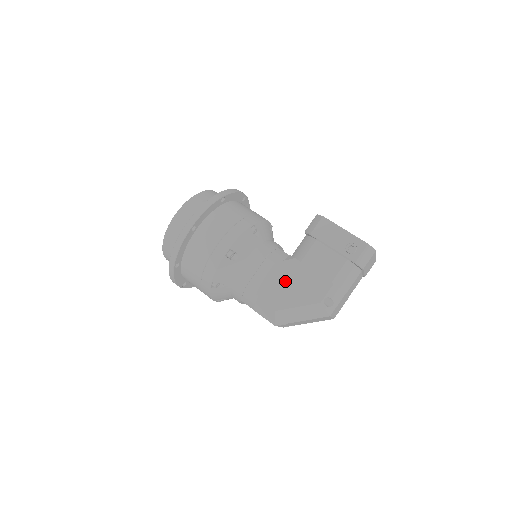
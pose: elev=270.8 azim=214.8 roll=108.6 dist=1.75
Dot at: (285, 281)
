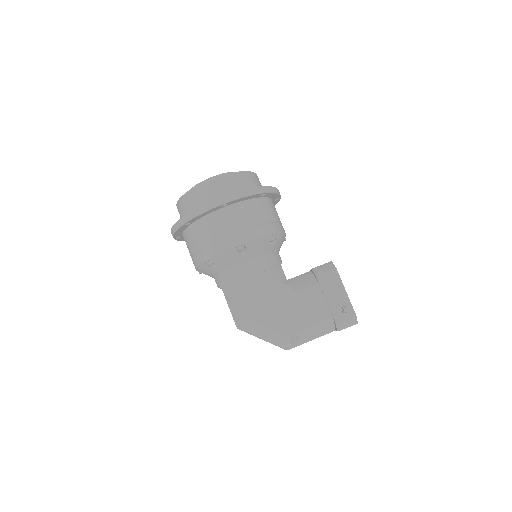
Dot at: (271, 300)
